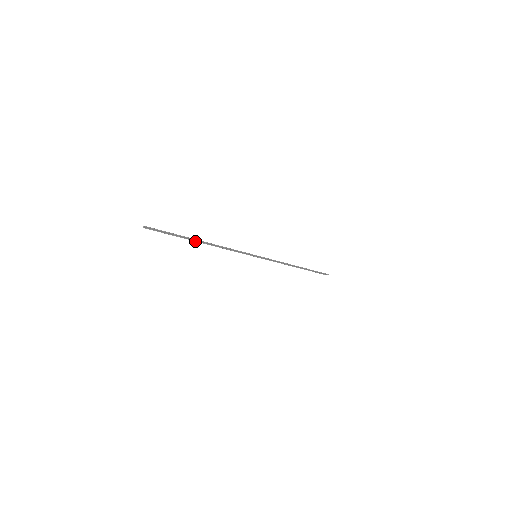
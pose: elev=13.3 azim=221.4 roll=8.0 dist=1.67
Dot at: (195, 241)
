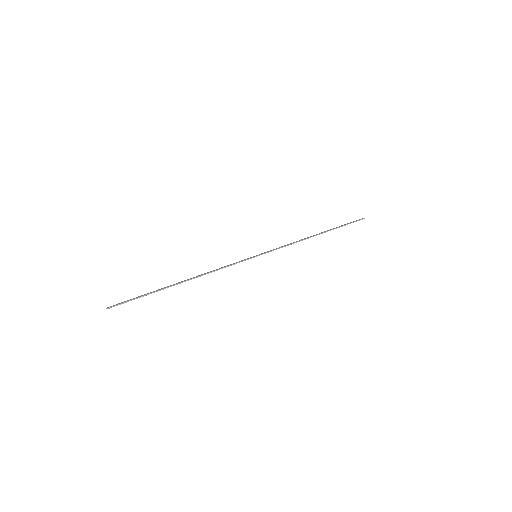
Dot at: (173, 285)
